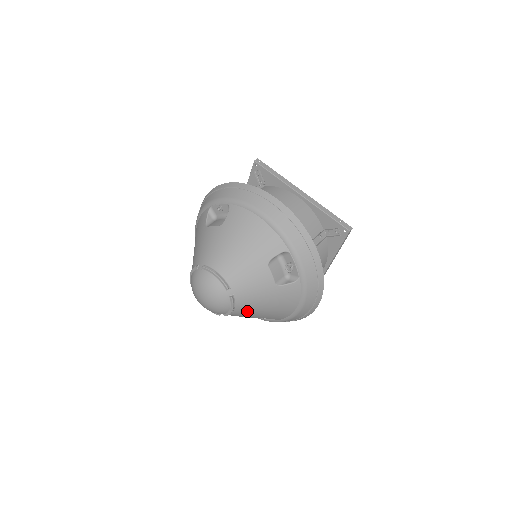
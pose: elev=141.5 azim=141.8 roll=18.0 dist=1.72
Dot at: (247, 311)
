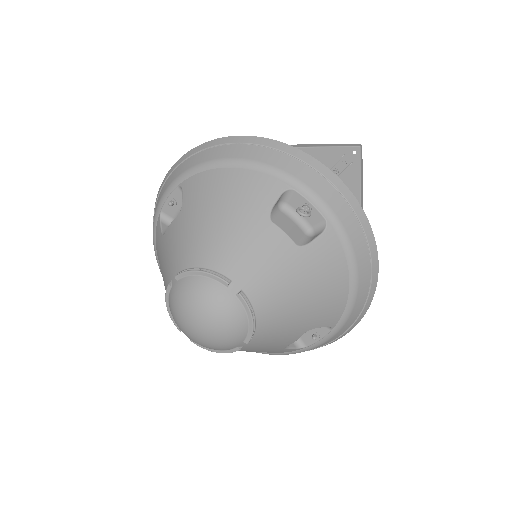
Dot at: (278, 316)
